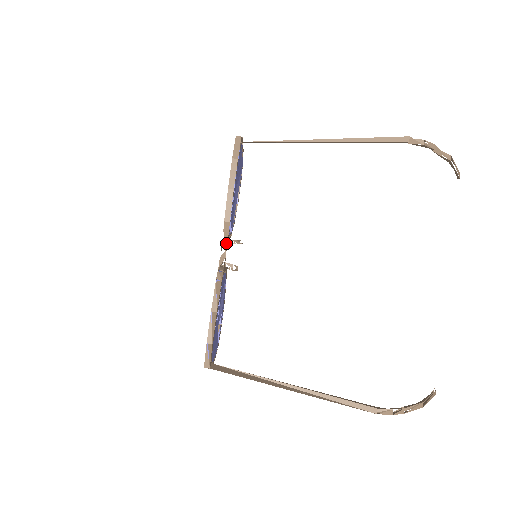
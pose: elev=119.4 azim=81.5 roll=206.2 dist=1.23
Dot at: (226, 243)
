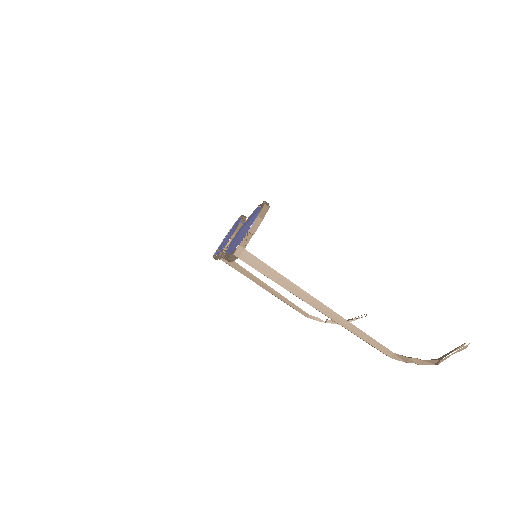
Dot at: occluded
